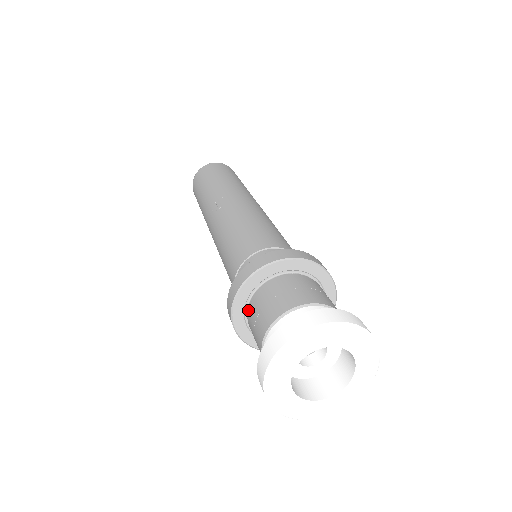
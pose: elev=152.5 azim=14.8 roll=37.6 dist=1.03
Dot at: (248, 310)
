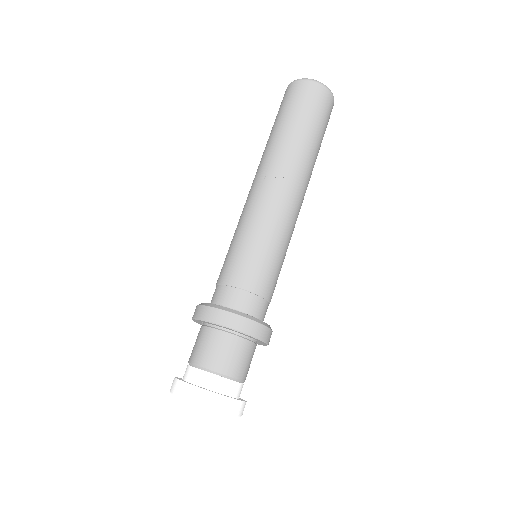
Dot at: (204, 327)
